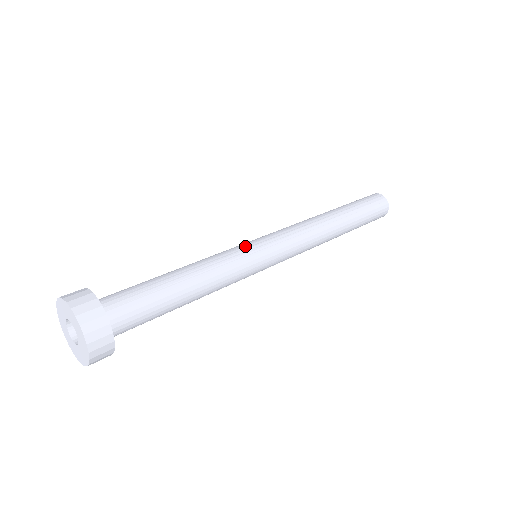
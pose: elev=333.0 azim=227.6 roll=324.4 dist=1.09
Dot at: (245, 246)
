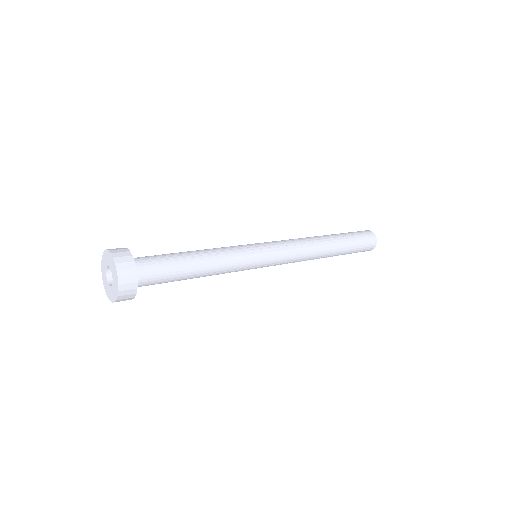
Dot at: (247, 245)
